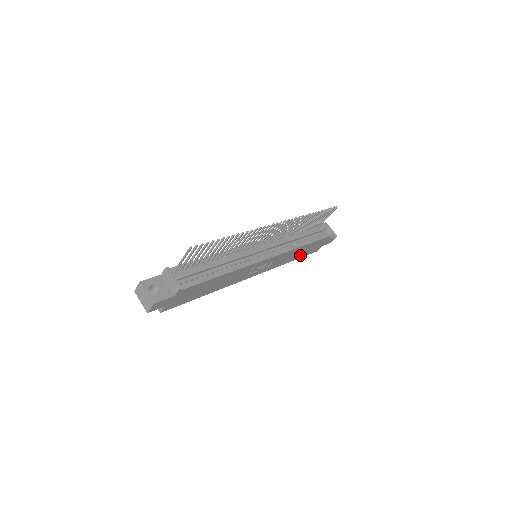
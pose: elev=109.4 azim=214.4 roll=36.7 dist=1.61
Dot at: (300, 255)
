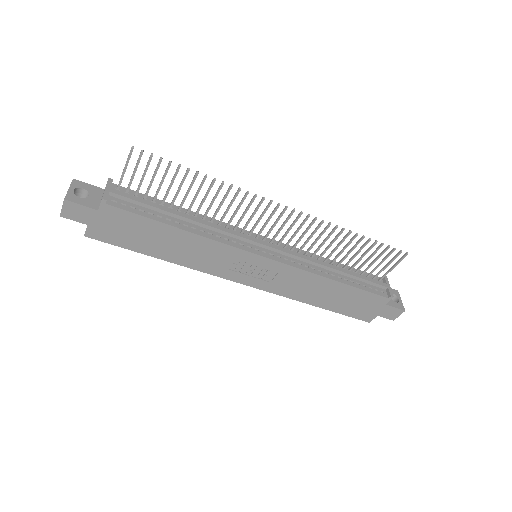
Dot at: (334, 304)
